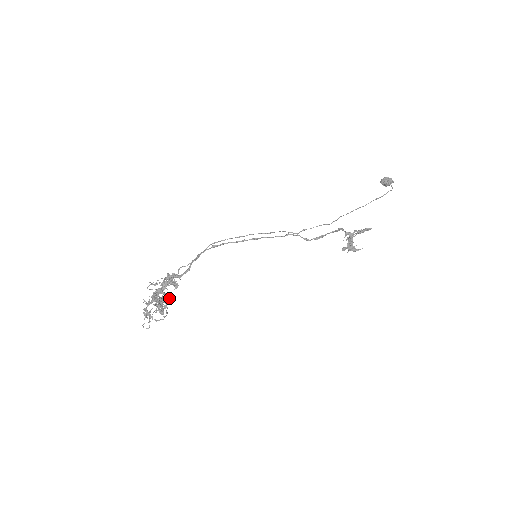
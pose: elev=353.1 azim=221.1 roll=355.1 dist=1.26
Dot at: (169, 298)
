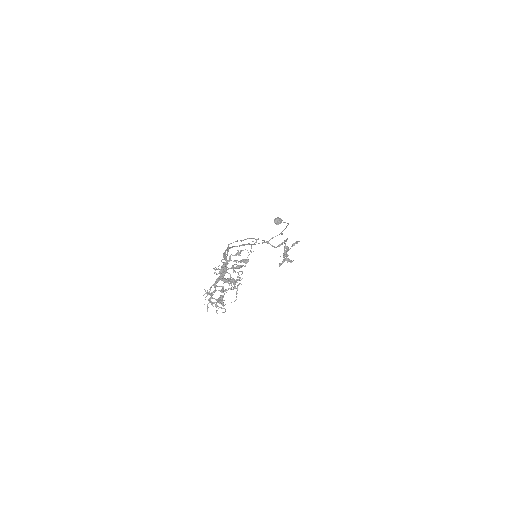
Dot at: occluded
